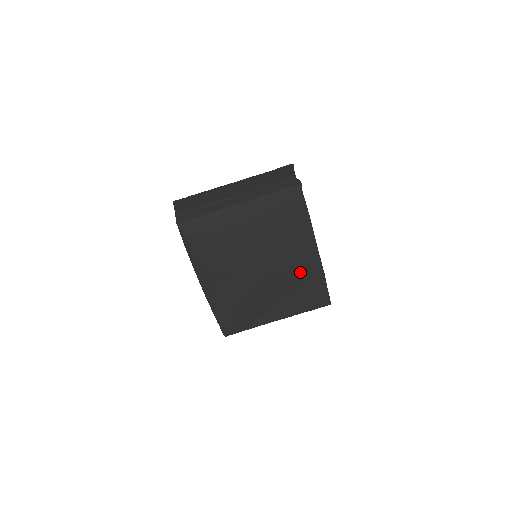
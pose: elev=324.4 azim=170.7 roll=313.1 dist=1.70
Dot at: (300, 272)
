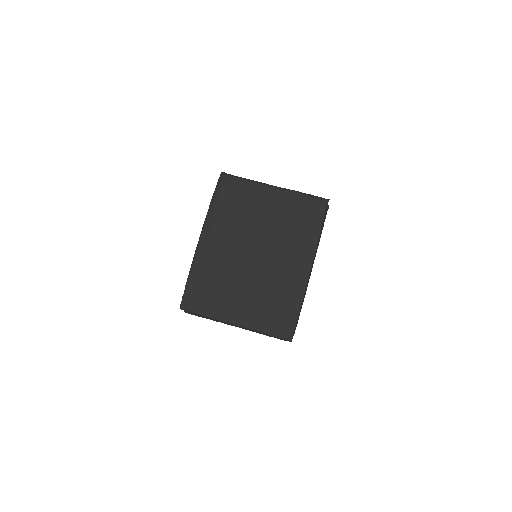
Dot at: (284, 282)
